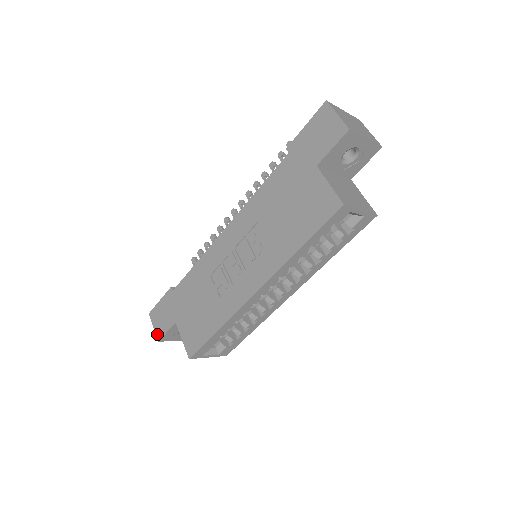
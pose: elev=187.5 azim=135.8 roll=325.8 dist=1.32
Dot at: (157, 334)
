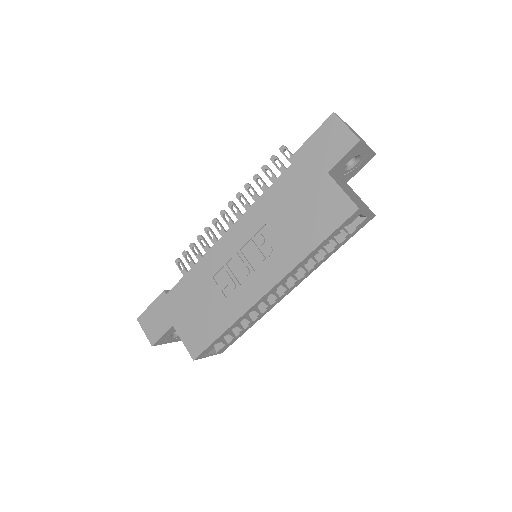
Dot at: (150, 339)
